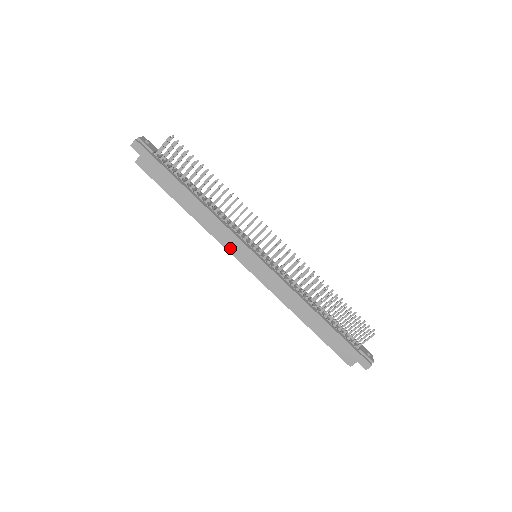
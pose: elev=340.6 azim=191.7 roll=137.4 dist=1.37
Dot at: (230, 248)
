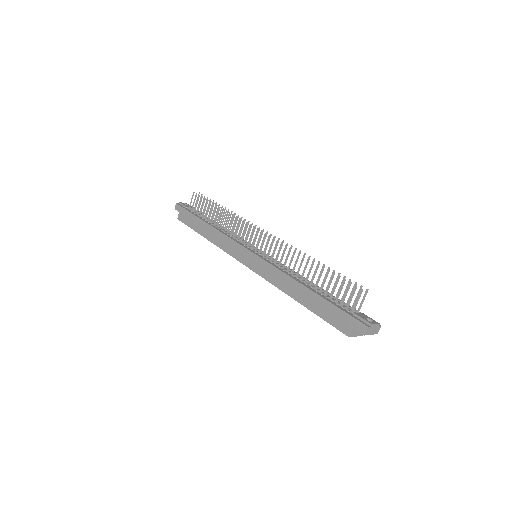
Dot at: (233, 254)
